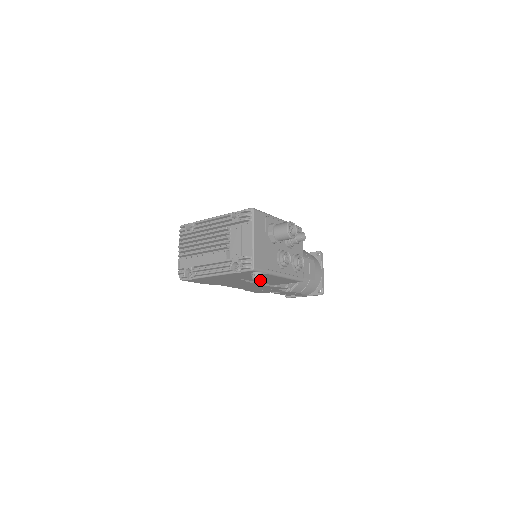
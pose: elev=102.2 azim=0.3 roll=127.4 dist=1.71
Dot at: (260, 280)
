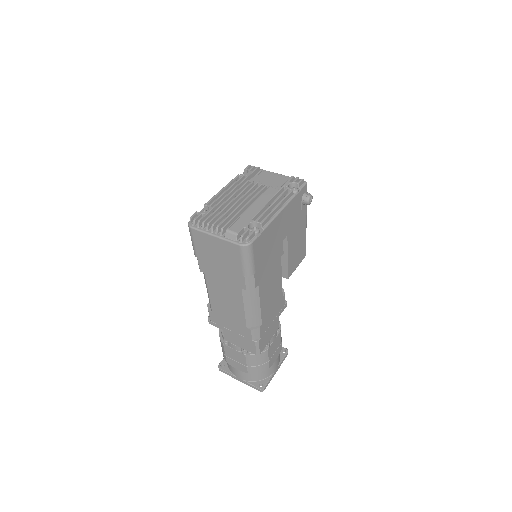
Dot at: (292, 244)
